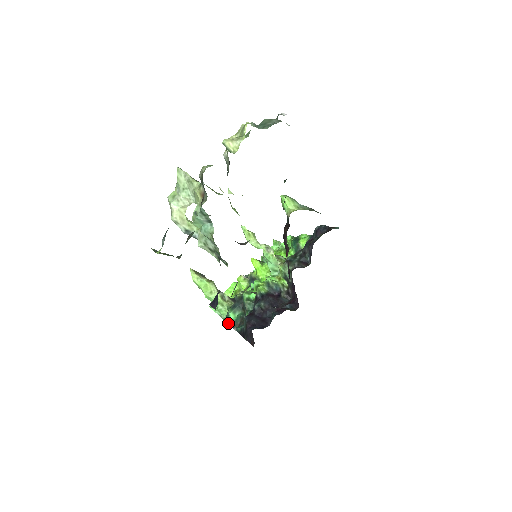
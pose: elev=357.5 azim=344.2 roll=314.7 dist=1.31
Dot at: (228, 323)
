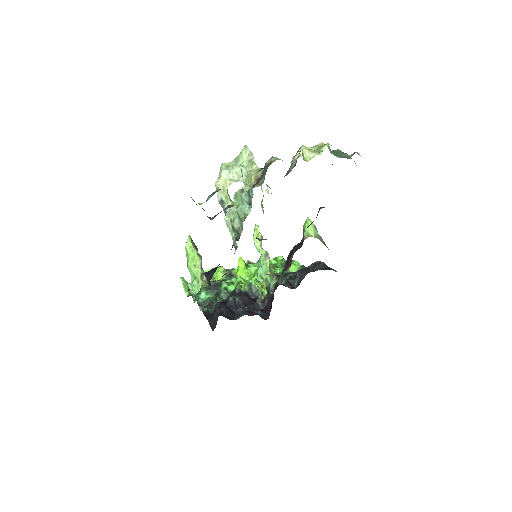
Dot at: (196, 299)
